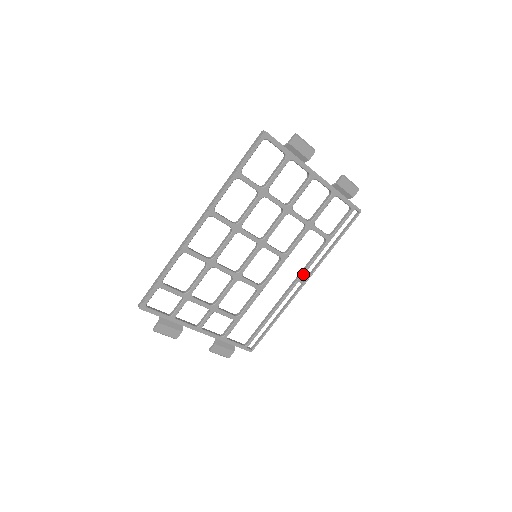
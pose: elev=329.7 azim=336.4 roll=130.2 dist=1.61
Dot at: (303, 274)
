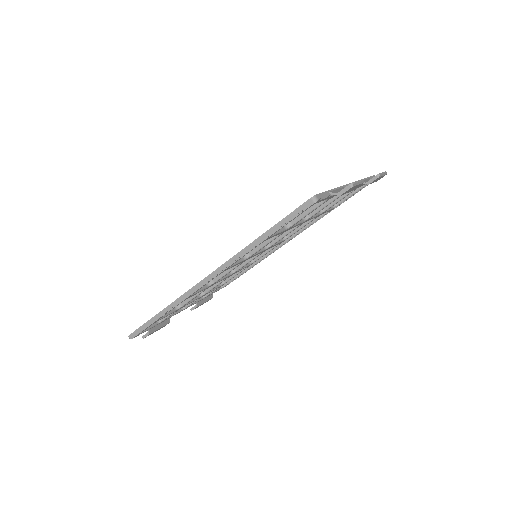
Dot at: (294, 236)
